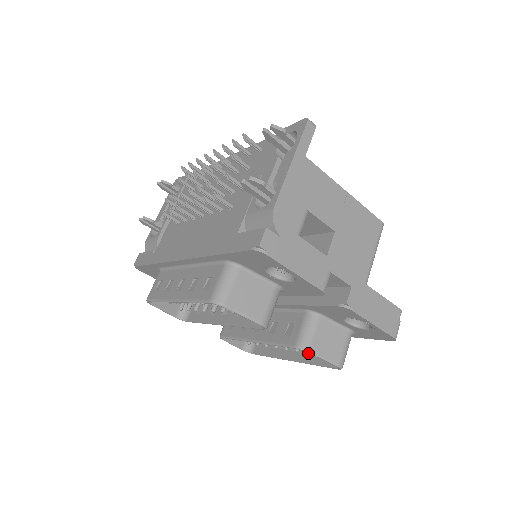
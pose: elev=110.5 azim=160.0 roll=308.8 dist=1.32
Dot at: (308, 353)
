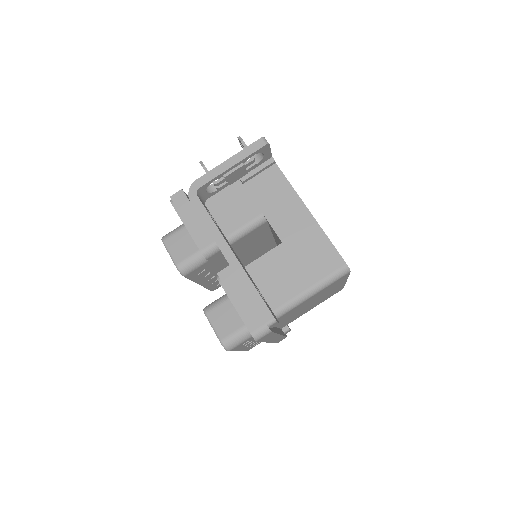
Dot at: occluded
